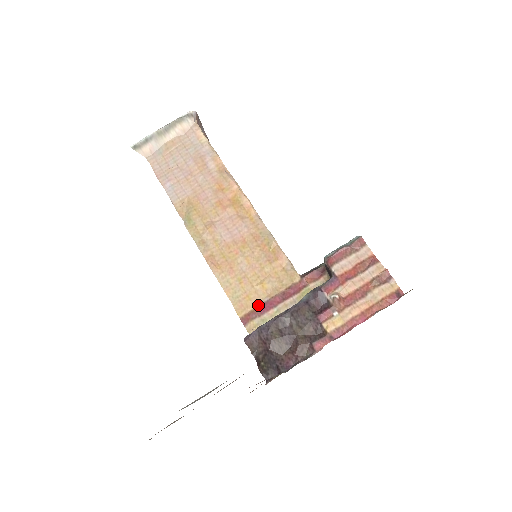
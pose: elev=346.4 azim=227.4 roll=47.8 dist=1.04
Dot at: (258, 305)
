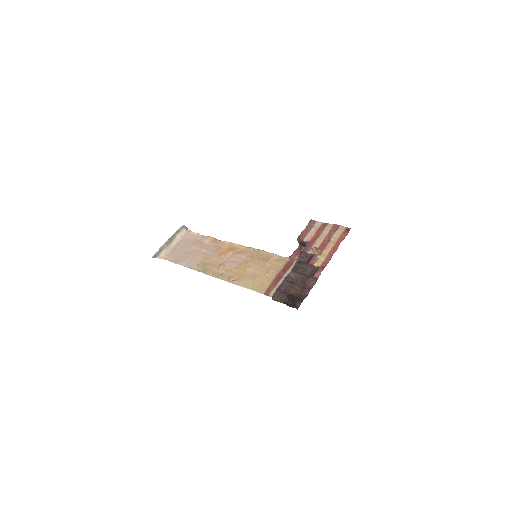
Dot at: (271, 282)
